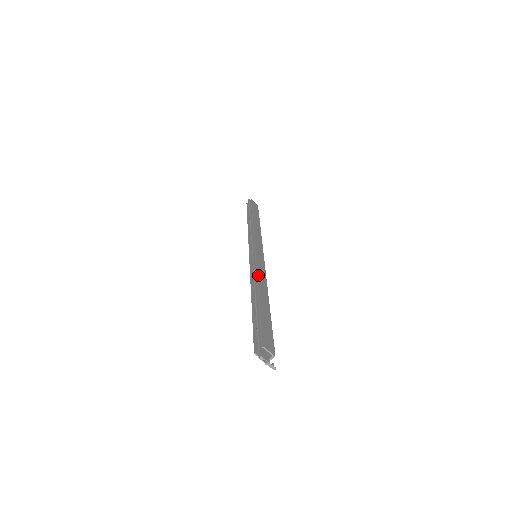
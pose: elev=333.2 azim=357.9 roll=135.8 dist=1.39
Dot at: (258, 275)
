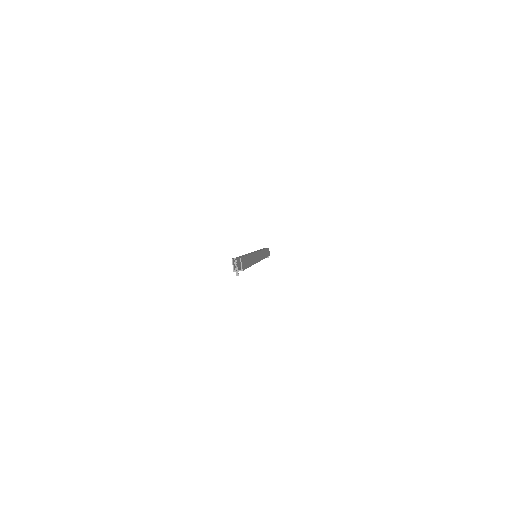
Dot at: (254, 254)
